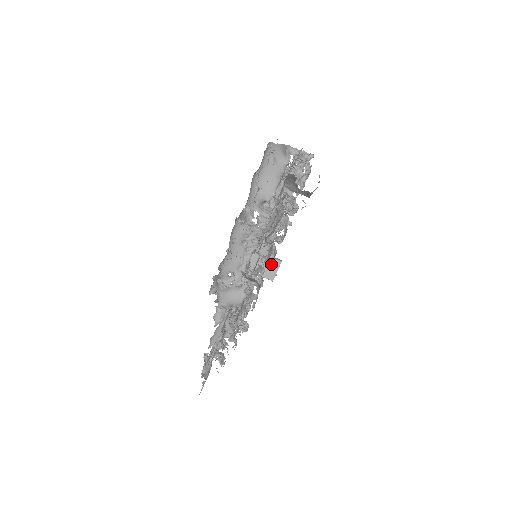
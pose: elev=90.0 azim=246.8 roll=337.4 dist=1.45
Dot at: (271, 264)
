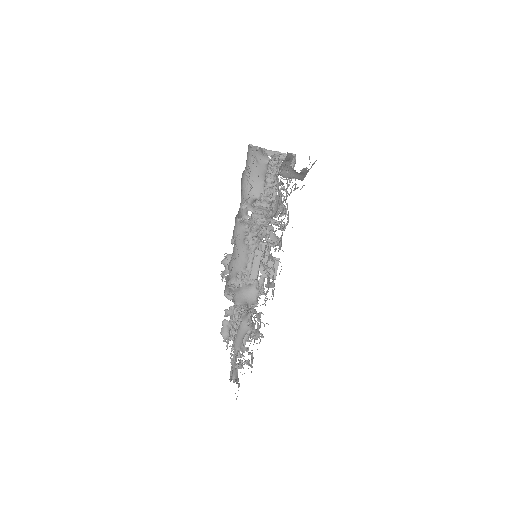
Dot at: (270, 263)
